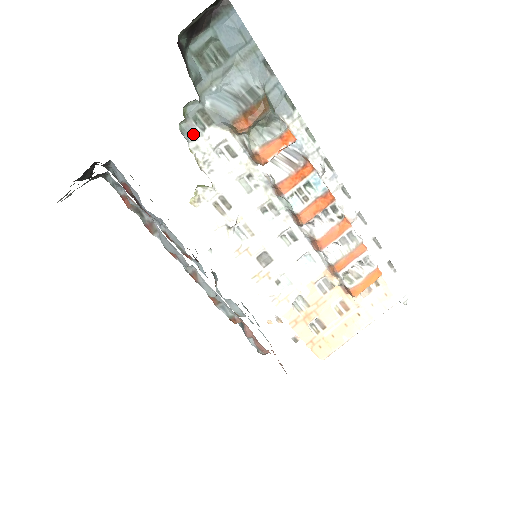
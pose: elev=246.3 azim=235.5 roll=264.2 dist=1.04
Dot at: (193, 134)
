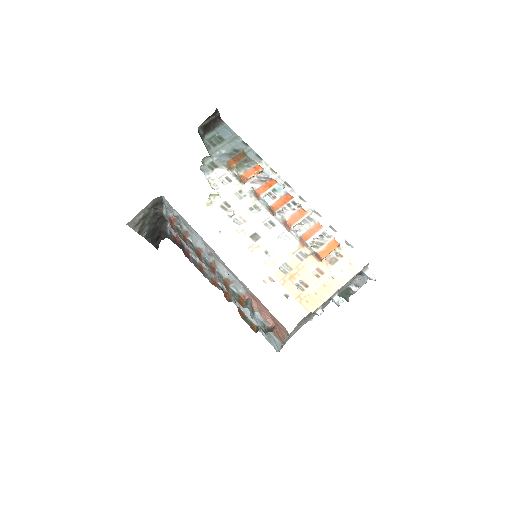
Dot at: (207, 172)
